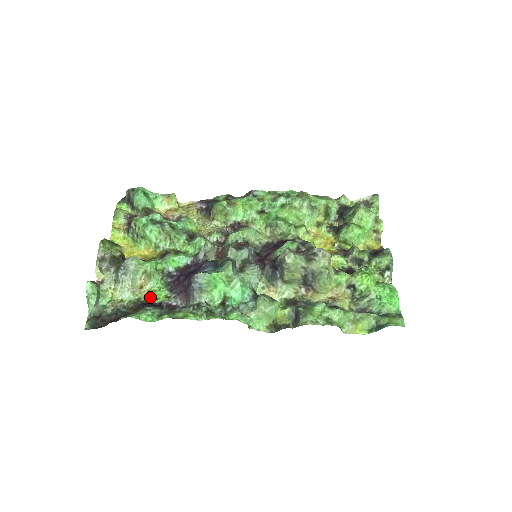
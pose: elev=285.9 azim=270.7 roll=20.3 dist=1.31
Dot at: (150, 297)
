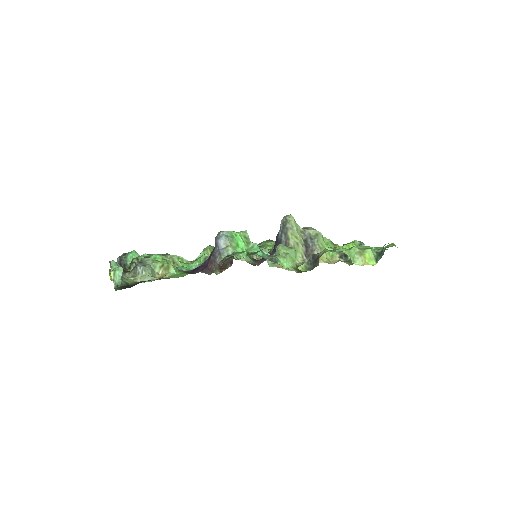
Dot at: (174, 277)
